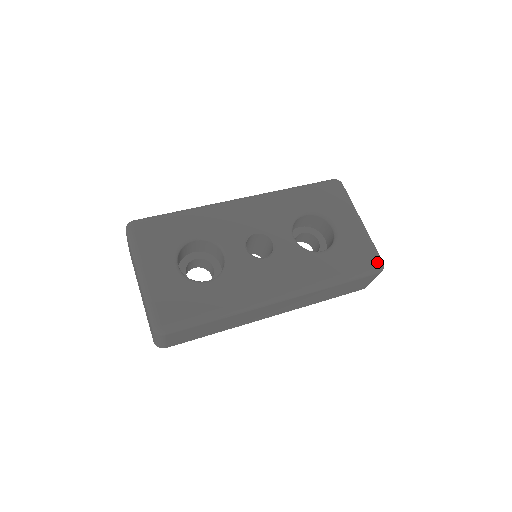
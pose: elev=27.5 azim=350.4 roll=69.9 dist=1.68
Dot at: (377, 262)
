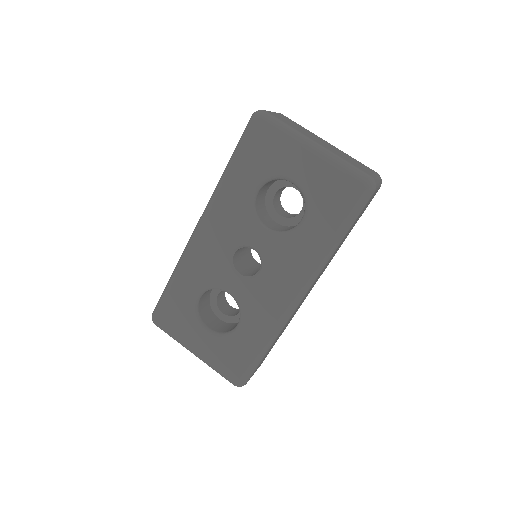
Dot at: (362, 188)
